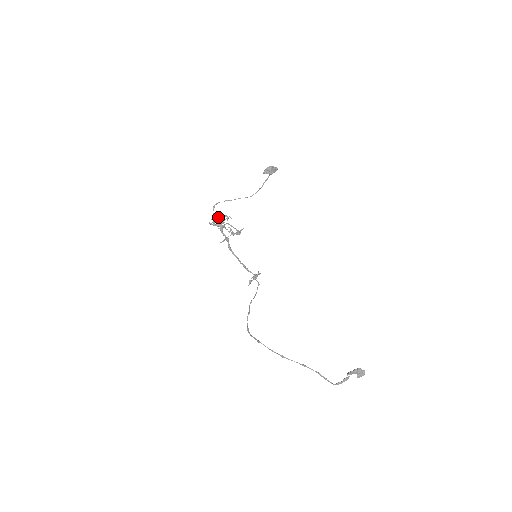
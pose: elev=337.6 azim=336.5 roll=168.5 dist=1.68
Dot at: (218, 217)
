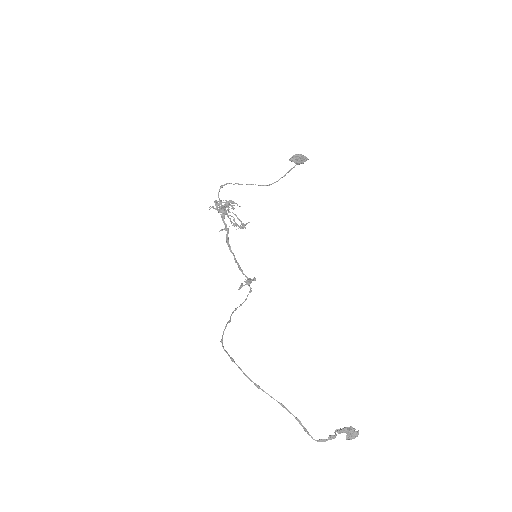
Dot at: occluded
